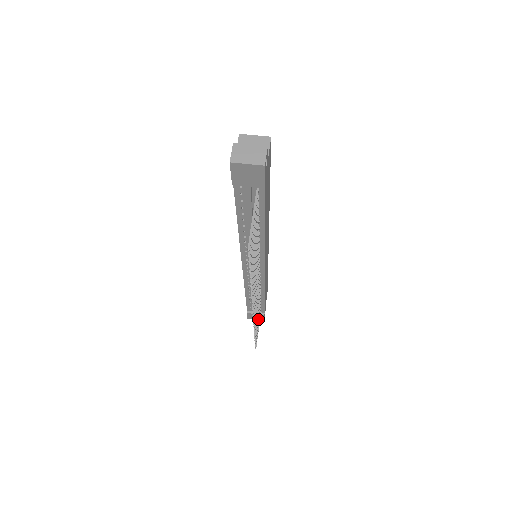
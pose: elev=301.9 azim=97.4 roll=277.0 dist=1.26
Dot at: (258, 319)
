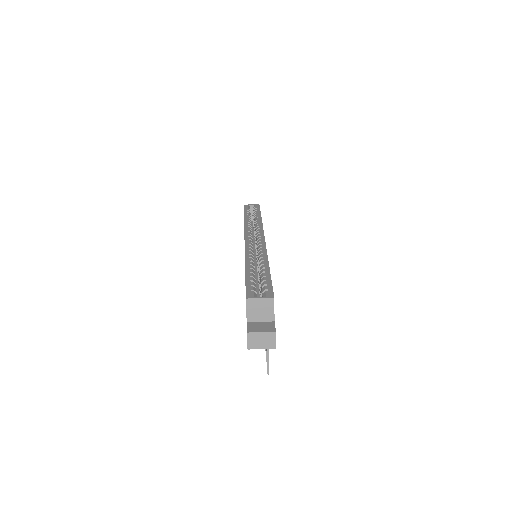
Dot at: occluded
